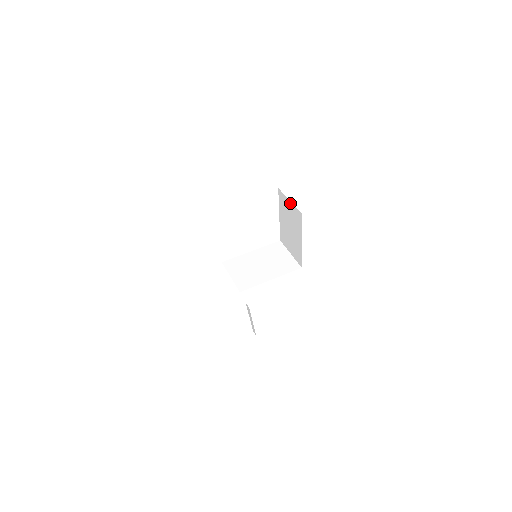
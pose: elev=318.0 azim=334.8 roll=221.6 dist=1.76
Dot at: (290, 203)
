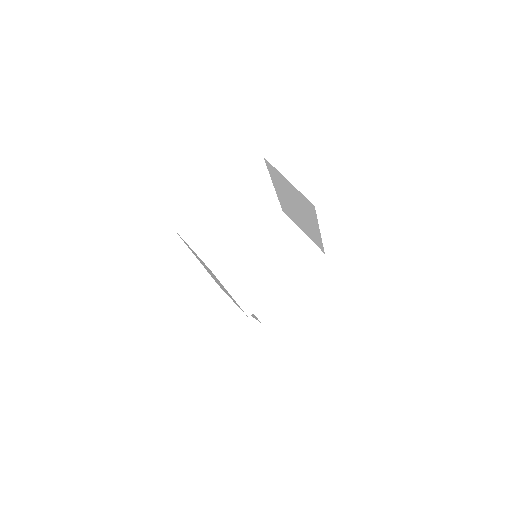
Dot at: (289, 184)
